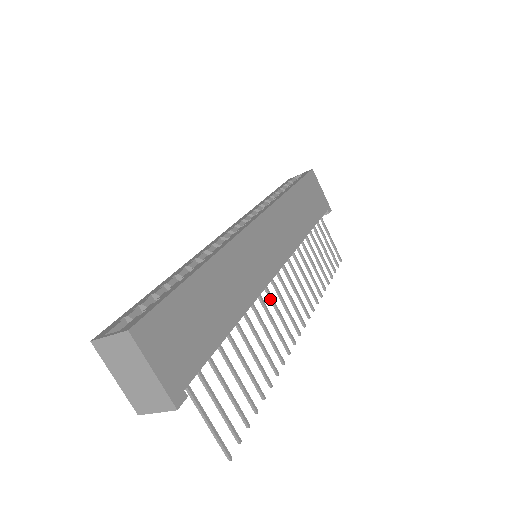
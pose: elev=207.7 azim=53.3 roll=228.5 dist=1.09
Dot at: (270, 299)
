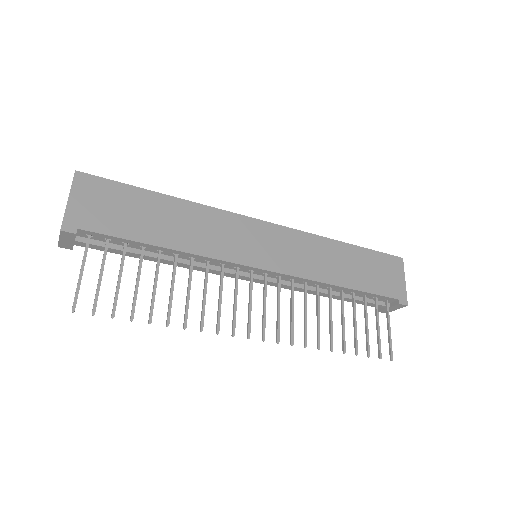
Dot at: (235, 283)
